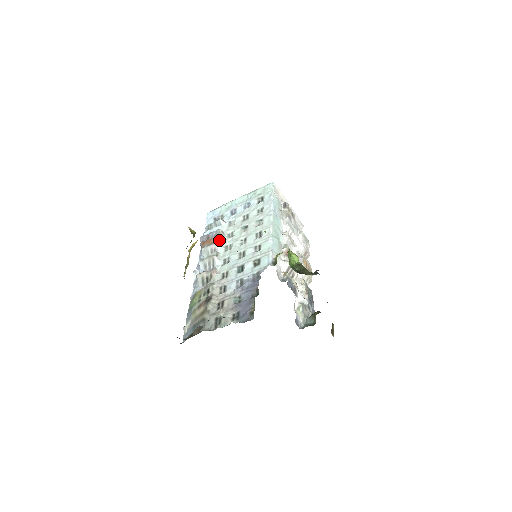
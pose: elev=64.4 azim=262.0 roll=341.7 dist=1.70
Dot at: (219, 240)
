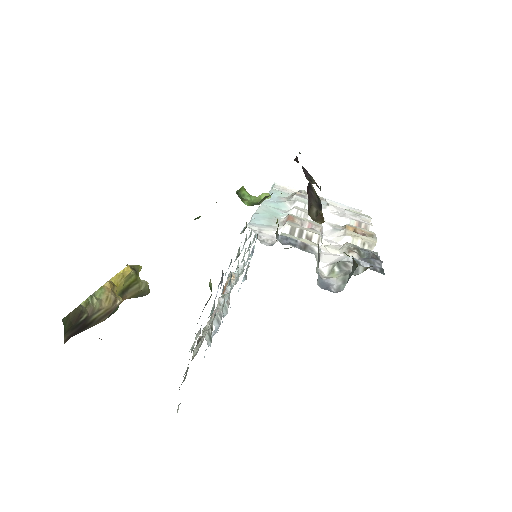
Dot at: occluded
